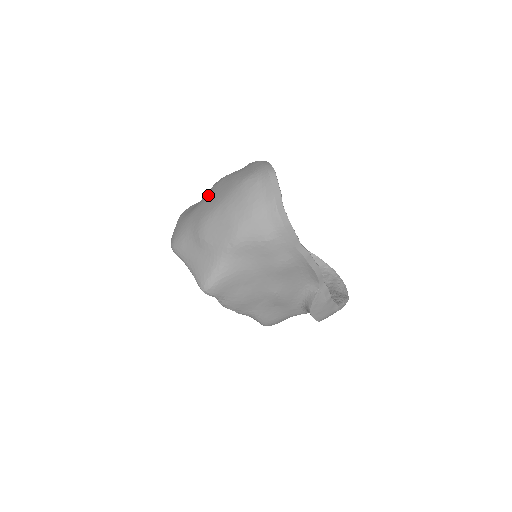
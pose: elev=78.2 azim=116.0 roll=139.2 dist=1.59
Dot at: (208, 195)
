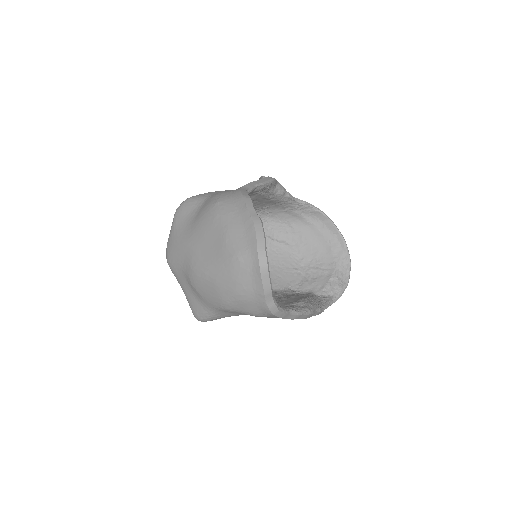
Dot at: (200, 233)
